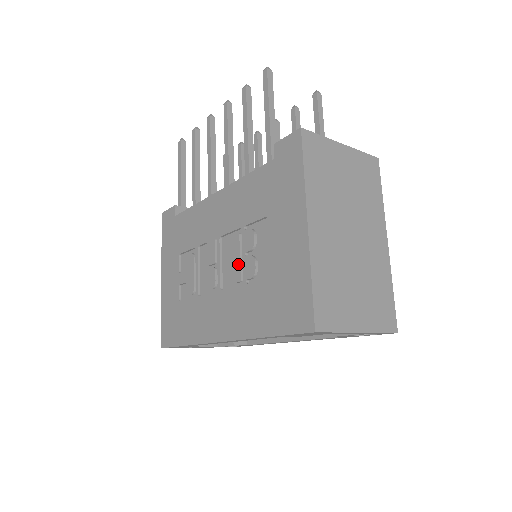
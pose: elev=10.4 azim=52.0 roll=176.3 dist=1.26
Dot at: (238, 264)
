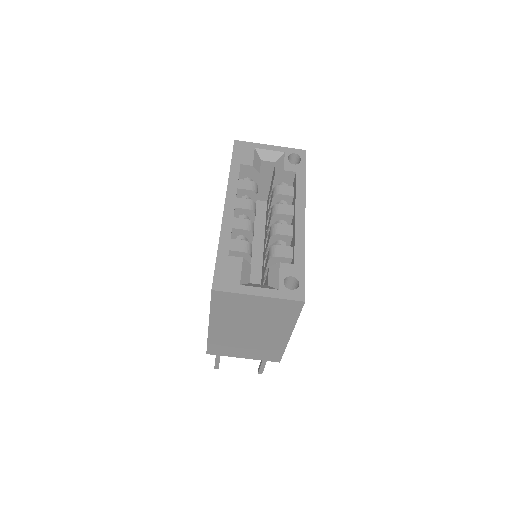
Dot at: occluded
